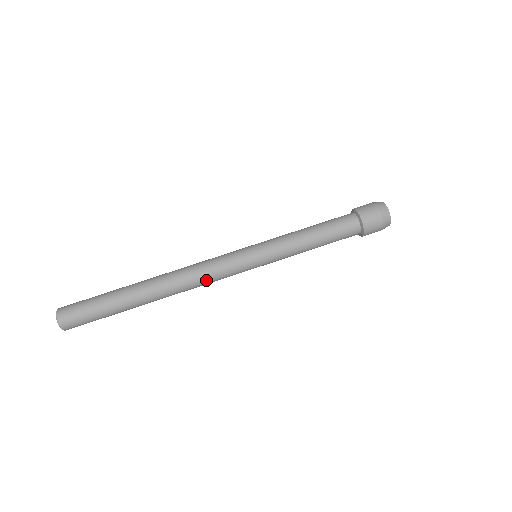
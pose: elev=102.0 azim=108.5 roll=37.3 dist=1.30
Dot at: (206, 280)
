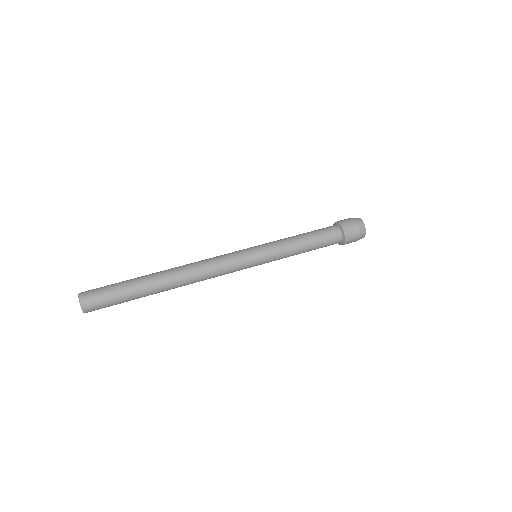
Dot at: (212, 265)
